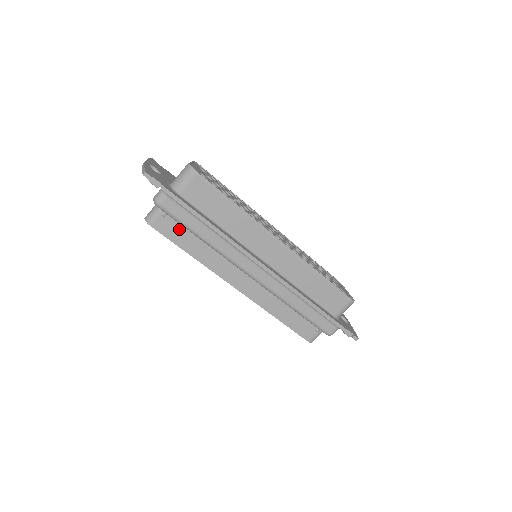
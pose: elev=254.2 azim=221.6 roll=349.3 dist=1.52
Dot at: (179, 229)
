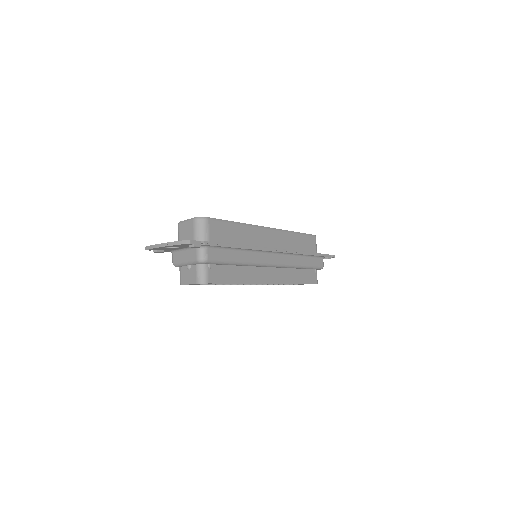
Dot at: (223, 270)
